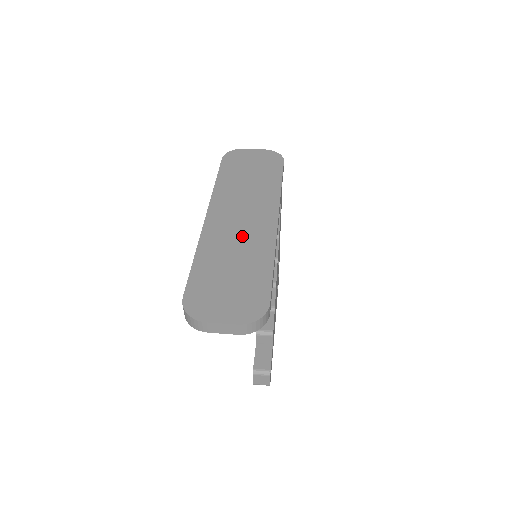
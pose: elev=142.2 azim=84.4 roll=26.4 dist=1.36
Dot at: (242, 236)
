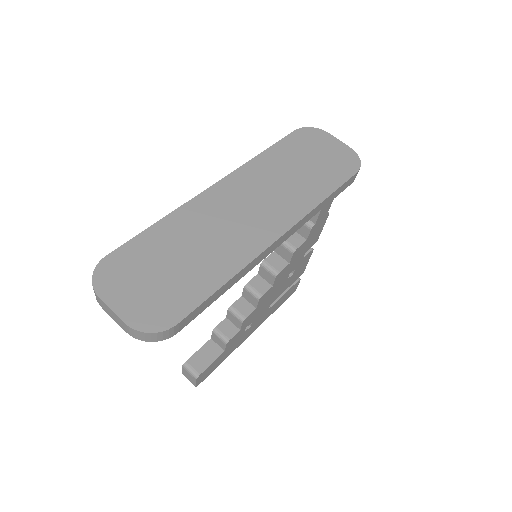
Dot at: (227, 229)
